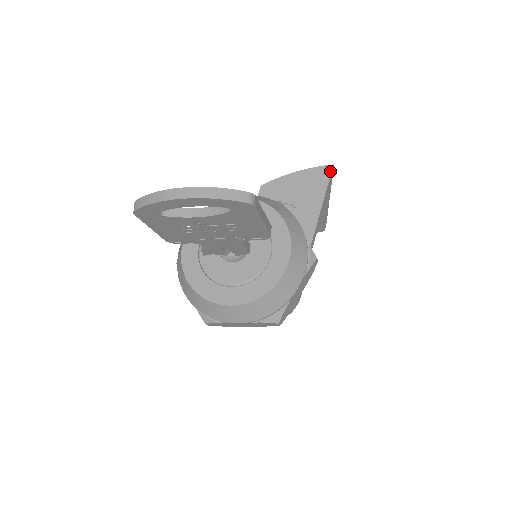
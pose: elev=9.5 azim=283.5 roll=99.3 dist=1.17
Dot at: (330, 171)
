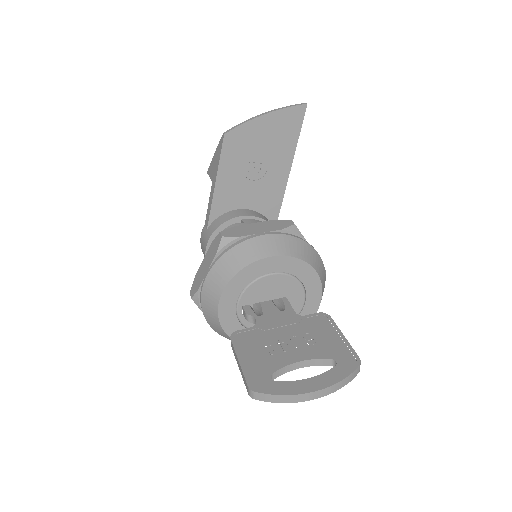
Dot at: (304, 113)
